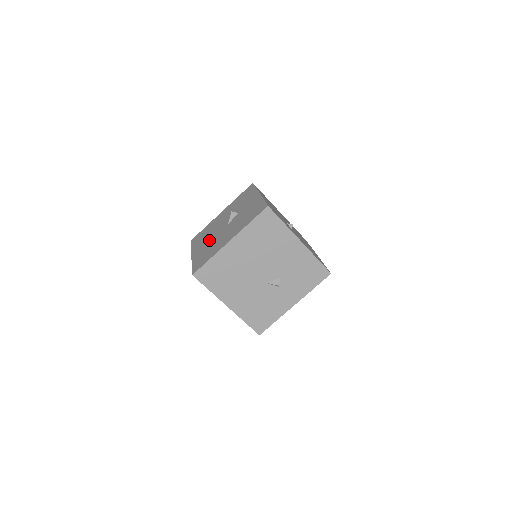
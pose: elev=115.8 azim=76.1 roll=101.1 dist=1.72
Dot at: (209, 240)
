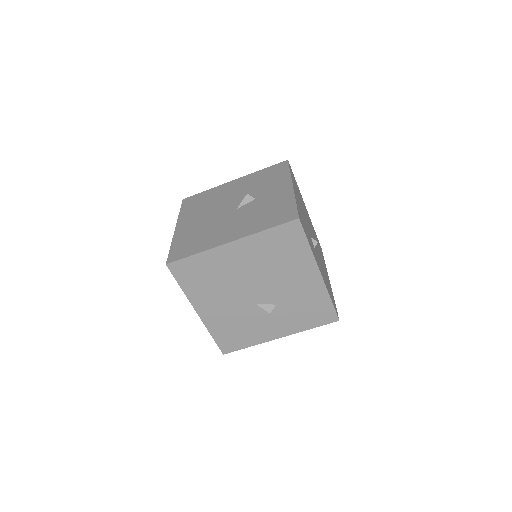
Dot at: (205, 218)
